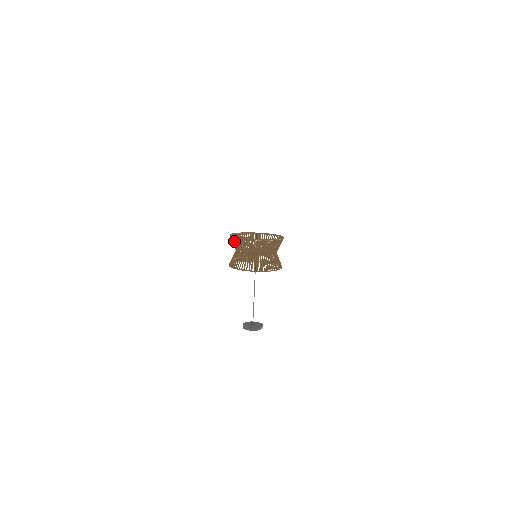
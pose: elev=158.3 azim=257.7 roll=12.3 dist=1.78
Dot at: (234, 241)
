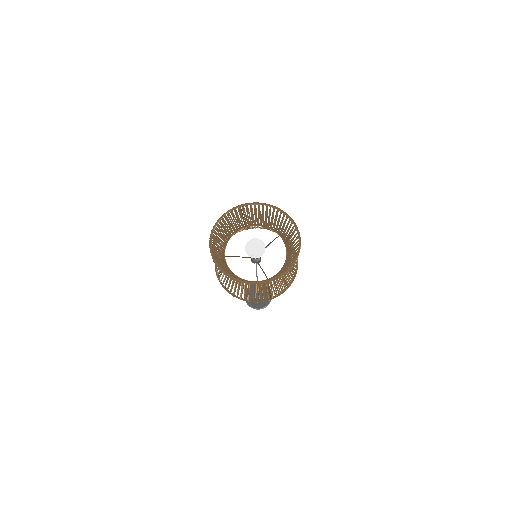
Dot at: occluded
